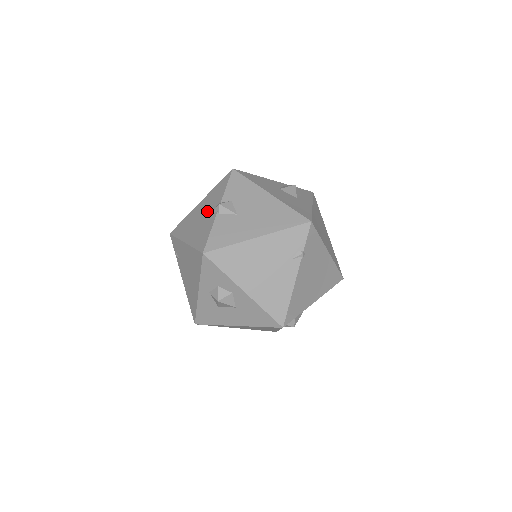
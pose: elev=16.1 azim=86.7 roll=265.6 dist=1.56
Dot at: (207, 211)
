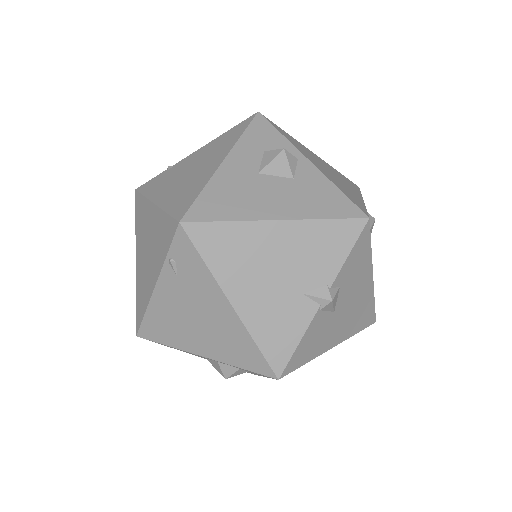
Dot at: (297, 276)
